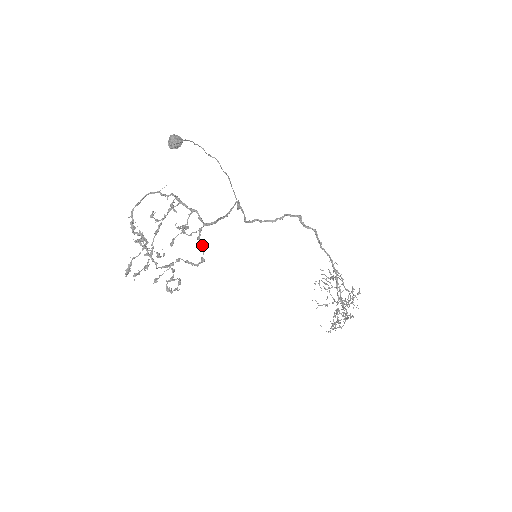
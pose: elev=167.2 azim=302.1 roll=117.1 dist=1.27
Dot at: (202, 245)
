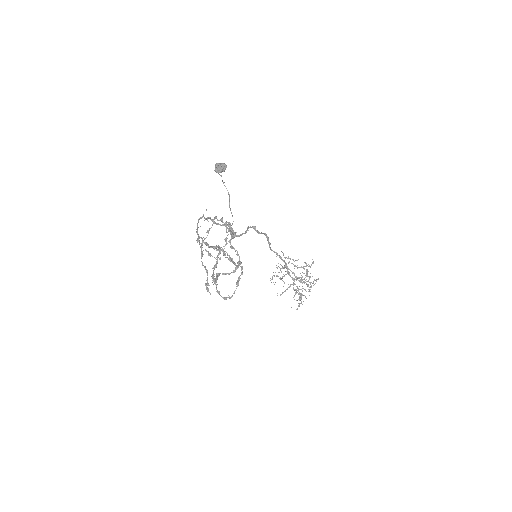
Dot at: (237, 251)
